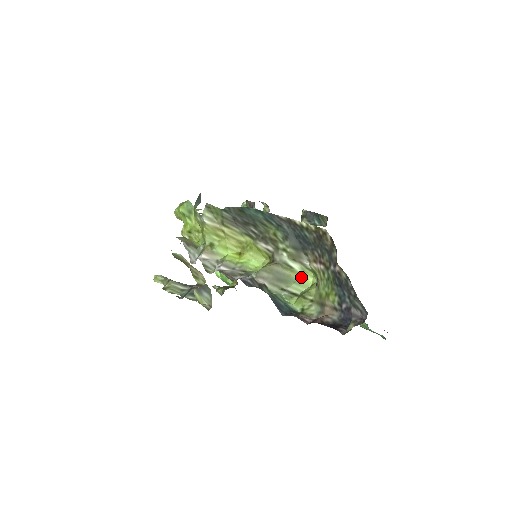
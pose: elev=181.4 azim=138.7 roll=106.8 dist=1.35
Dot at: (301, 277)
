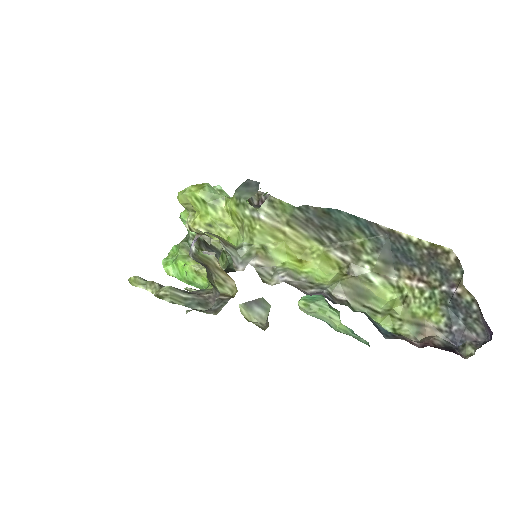
Dot at: (380, 292)
